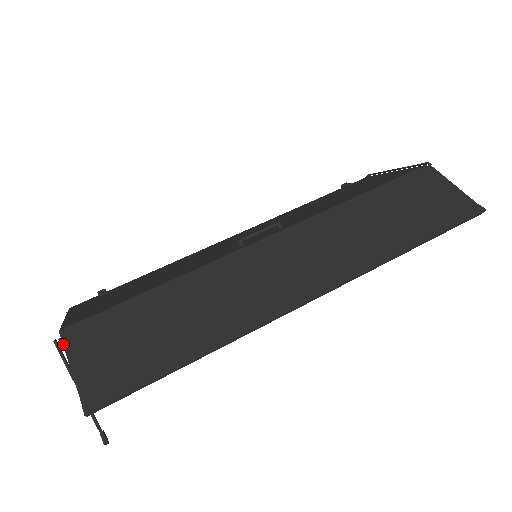
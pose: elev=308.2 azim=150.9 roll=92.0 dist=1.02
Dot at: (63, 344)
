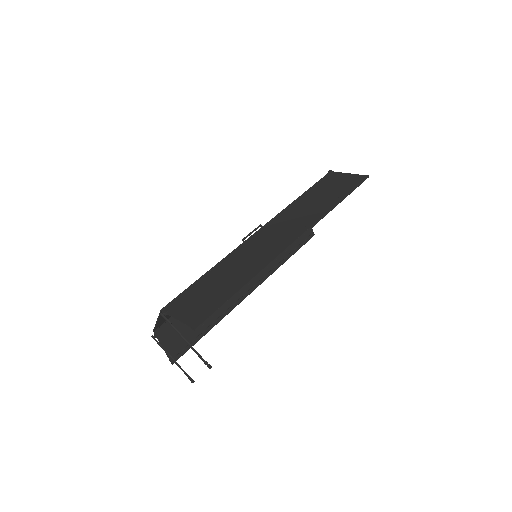
Dot at: (166, 313)
